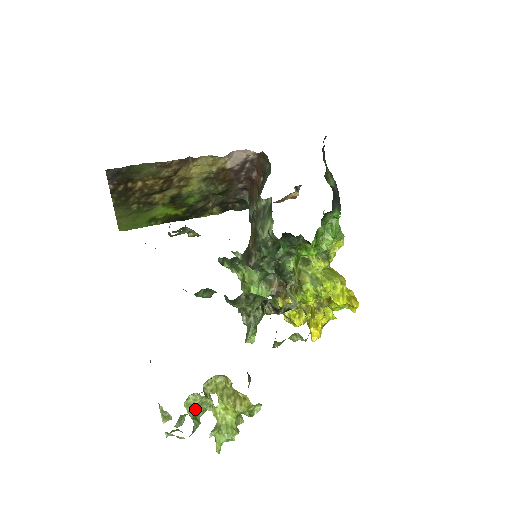
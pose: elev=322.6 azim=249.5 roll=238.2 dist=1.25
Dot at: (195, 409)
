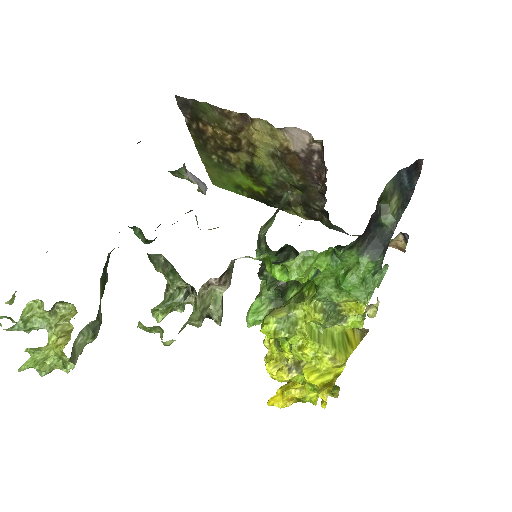
Dot at: (34, 316)
